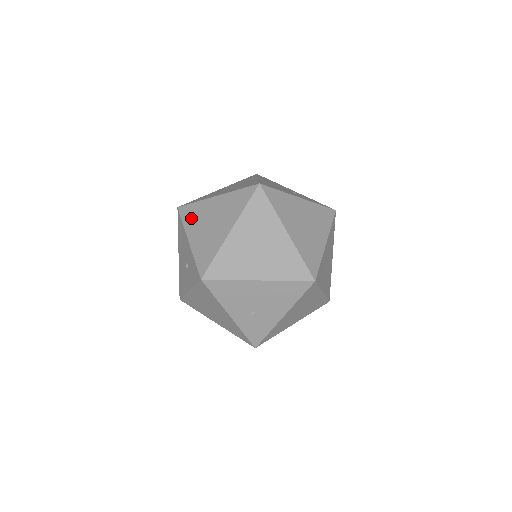
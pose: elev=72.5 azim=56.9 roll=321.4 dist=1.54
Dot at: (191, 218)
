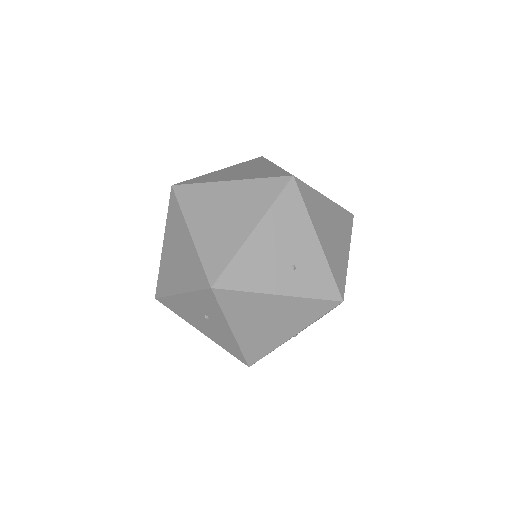
Dot at: (166, 283)
